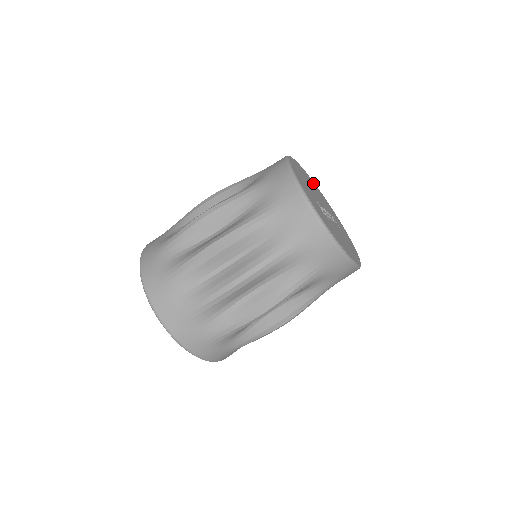
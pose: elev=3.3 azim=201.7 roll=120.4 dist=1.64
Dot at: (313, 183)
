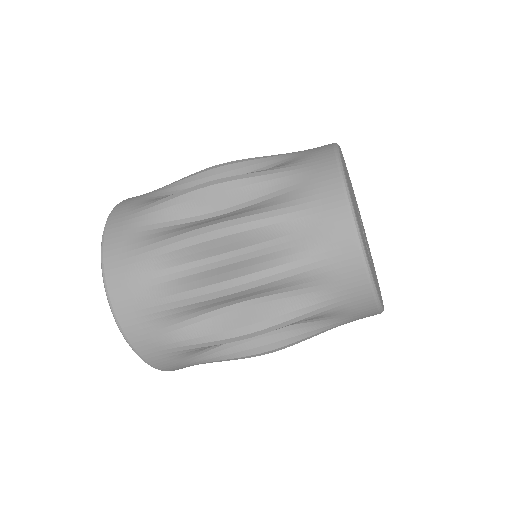
Dot at: occluded
